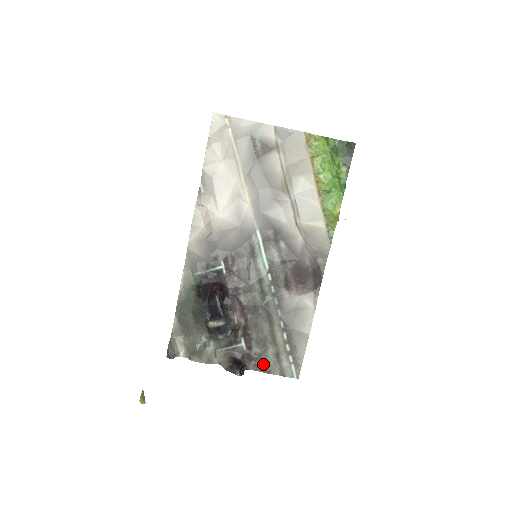
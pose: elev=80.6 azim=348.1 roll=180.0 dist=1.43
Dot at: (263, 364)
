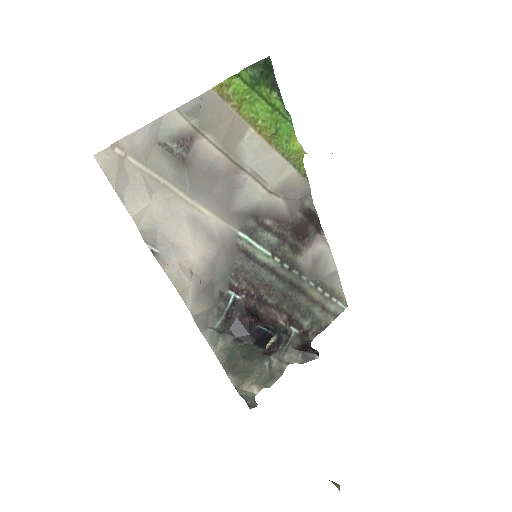
Dot at: (318, 326)
